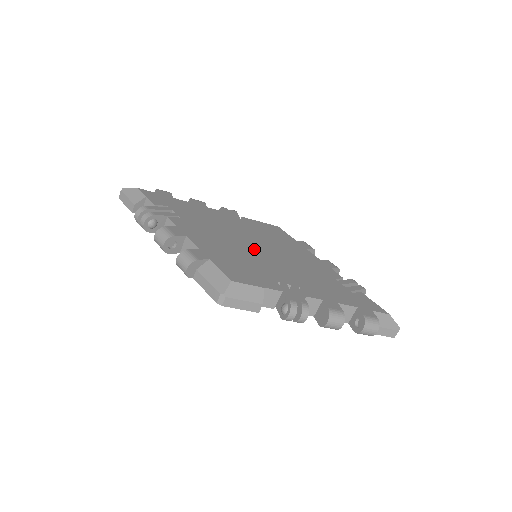
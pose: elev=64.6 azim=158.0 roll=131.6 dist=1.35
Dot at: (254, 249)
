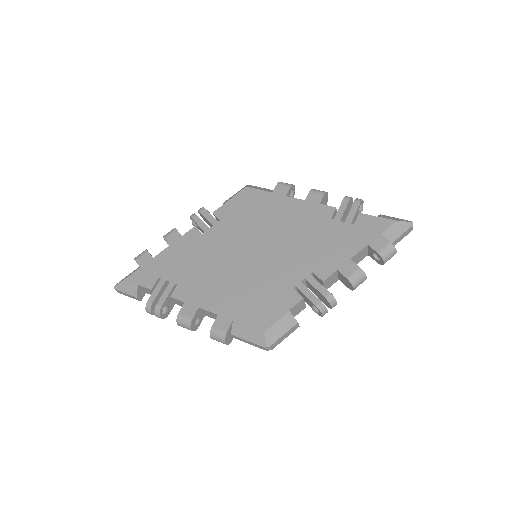
Dot at: (251, 258)
